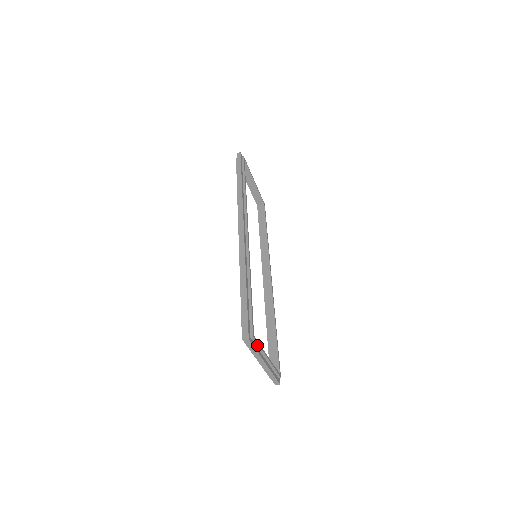
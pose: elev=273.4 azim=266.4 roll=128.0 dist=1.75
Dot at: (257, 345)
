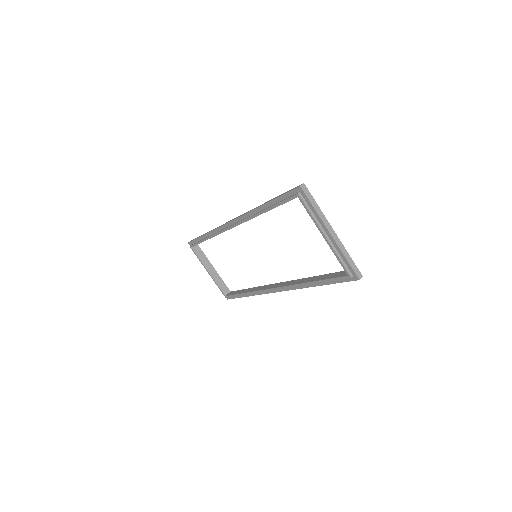
Dot at: occluded
